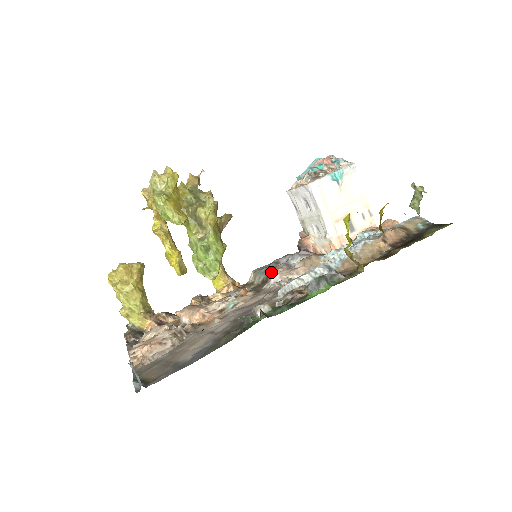
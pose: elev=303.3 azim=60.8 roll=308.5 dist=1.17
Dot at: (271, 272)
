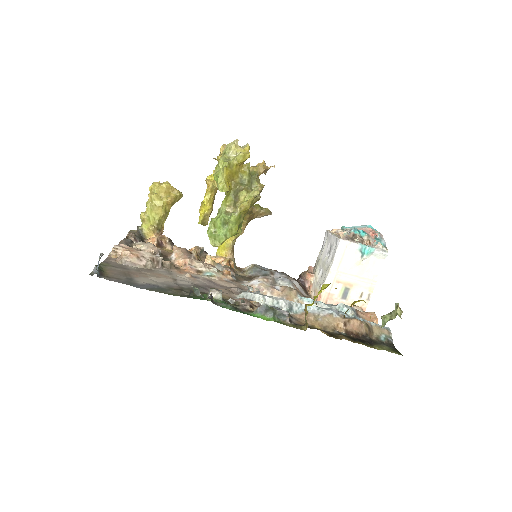
Dot at: occluded
